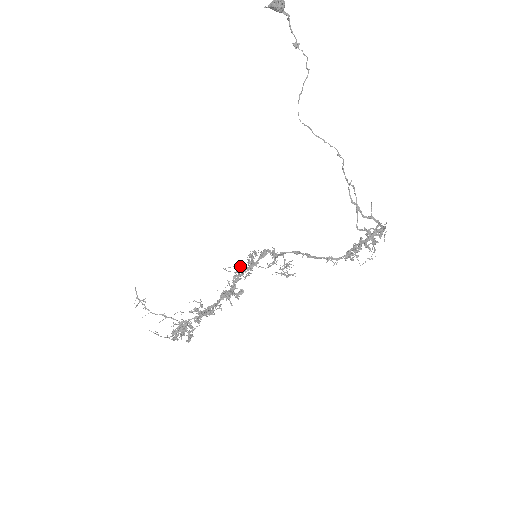
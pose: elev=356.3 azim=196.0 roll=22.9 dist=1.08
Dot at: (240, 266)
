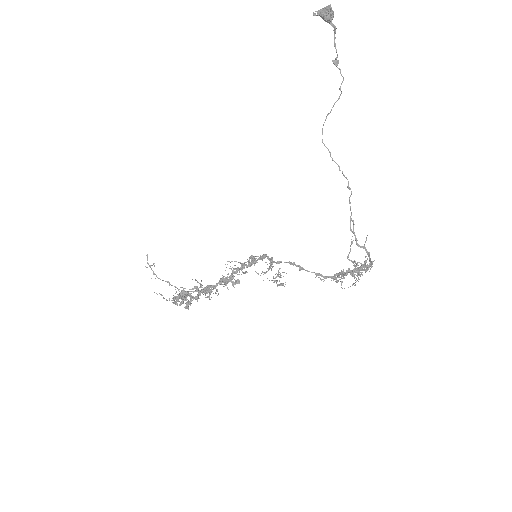
Dot at: (240, 262)
